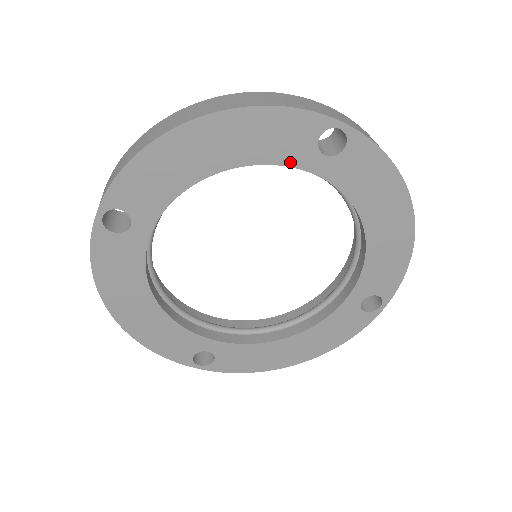
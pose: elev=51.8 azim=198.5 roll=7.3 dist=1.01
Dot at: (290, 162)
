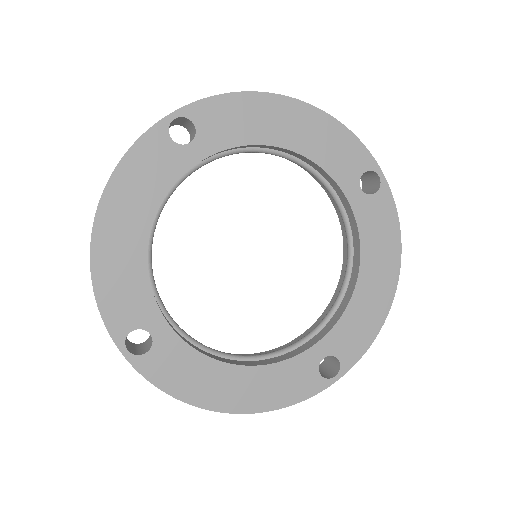
Dot at: (178, 173)
